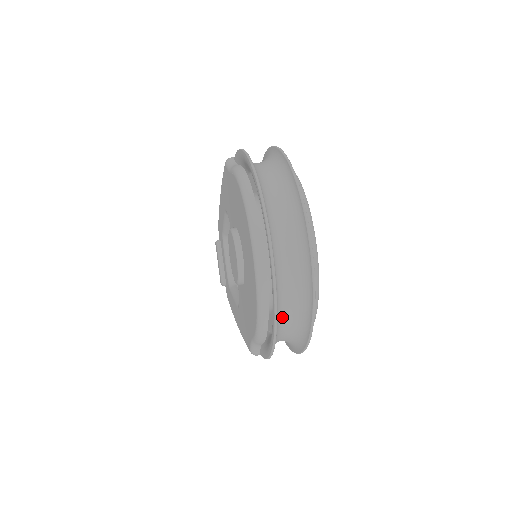
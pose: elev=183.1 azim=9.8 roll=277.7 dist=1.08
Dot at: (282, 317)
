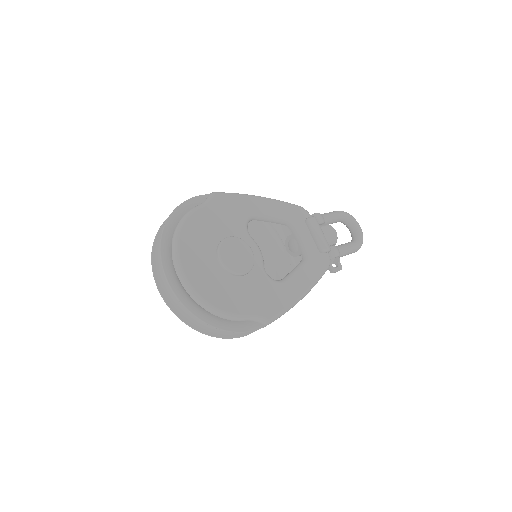
Dot at: occluded
